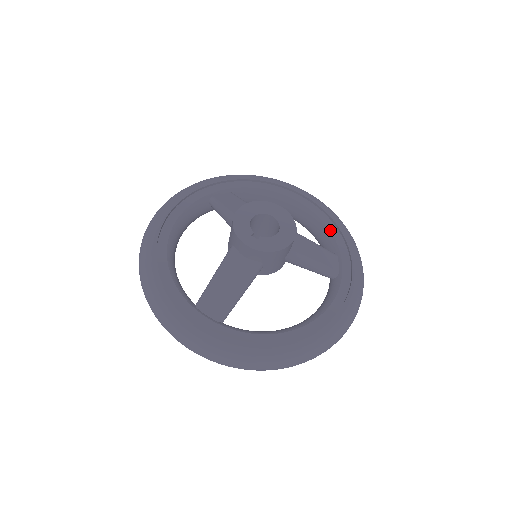
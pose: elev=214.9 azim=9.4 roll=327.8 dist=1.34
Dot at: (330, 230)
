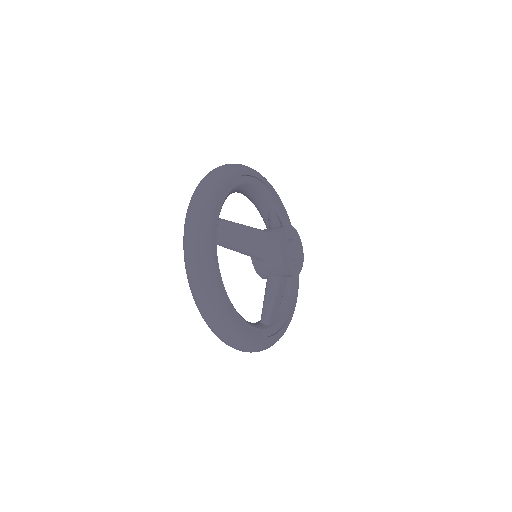
Dot at: (266, 192)
